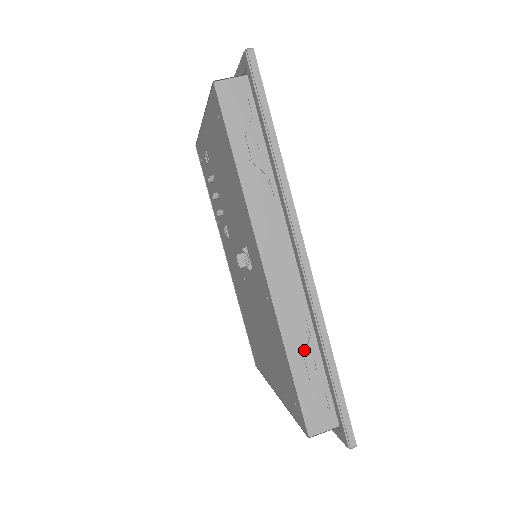
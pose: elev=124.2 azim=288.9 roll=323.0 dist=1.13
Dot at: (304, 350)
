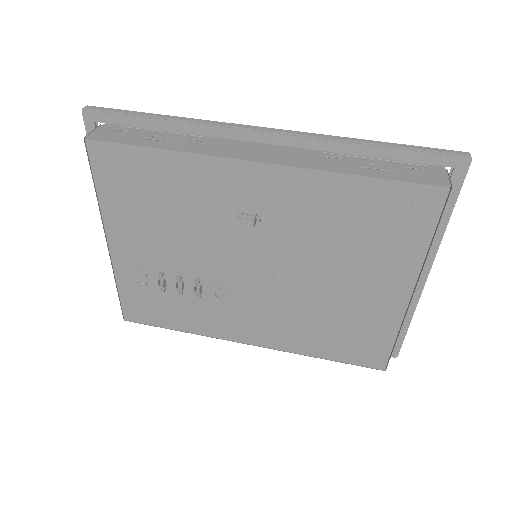
Dot at: (355, 166)
